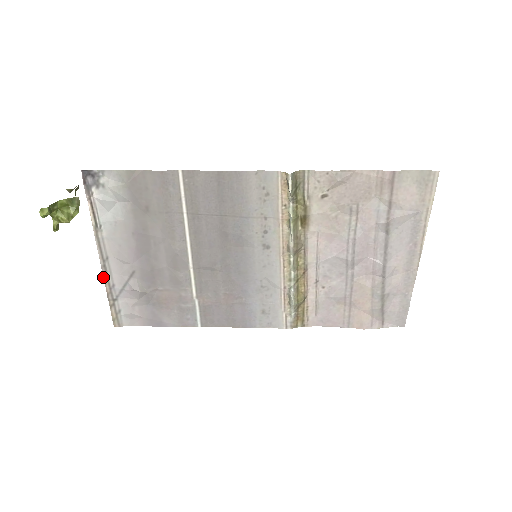
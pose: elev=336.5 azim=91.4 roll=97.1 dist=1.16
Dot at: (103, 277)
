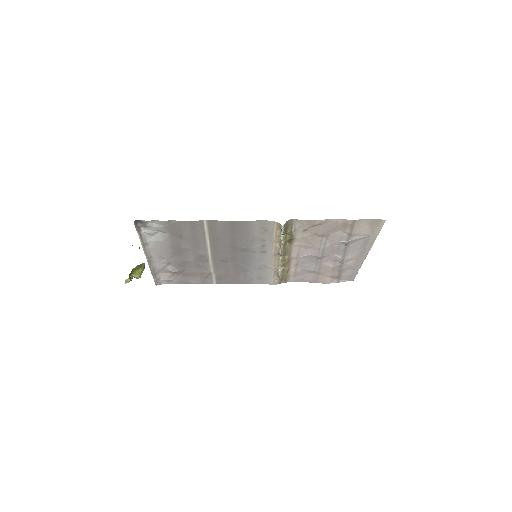
Dot at: occluded
